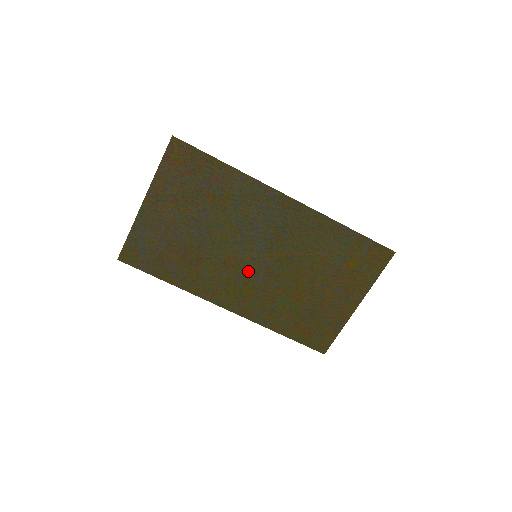
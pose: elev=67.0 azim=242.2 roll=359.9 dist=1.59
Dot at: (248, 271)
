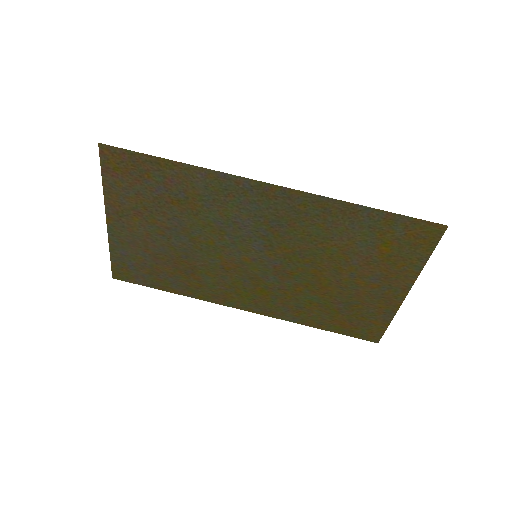
Dot at: (253, 272)
